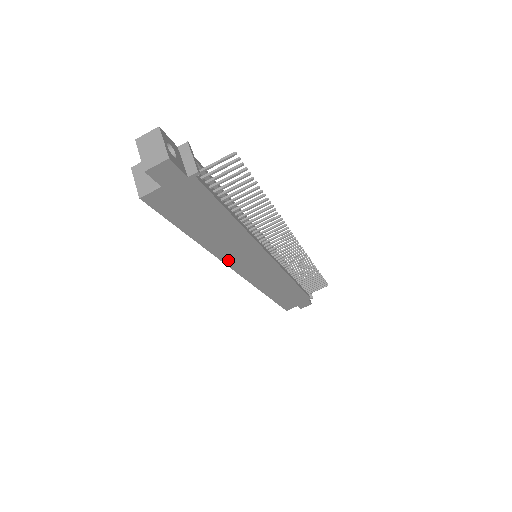
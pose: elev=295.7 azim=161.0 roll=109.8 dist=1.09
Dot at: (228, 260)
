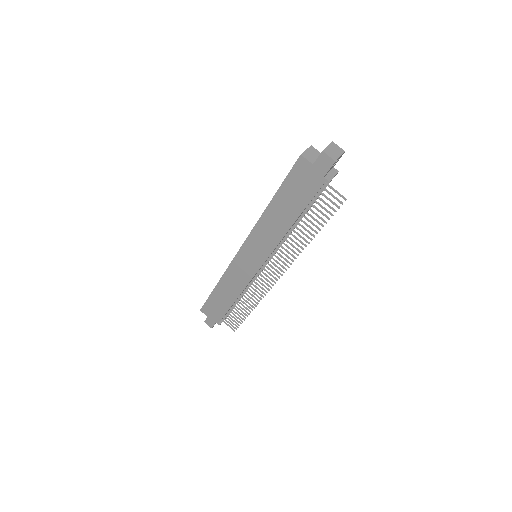
Dot at: (254, 234)
